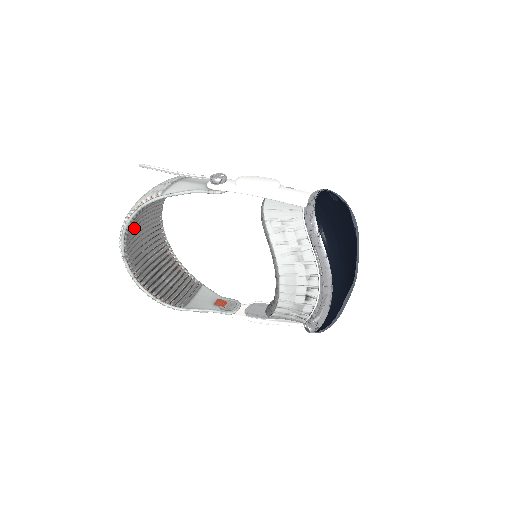
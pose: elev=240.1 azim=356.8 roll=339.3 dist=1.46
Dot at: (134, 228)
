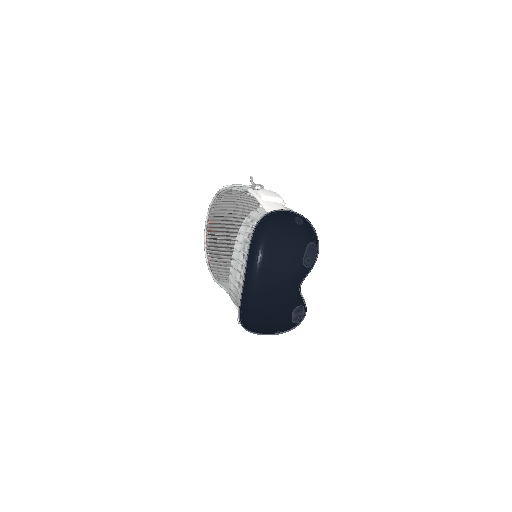
Dot at: (225, 214)
